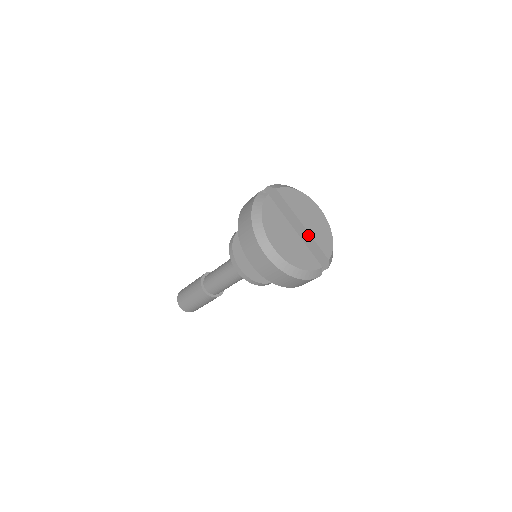
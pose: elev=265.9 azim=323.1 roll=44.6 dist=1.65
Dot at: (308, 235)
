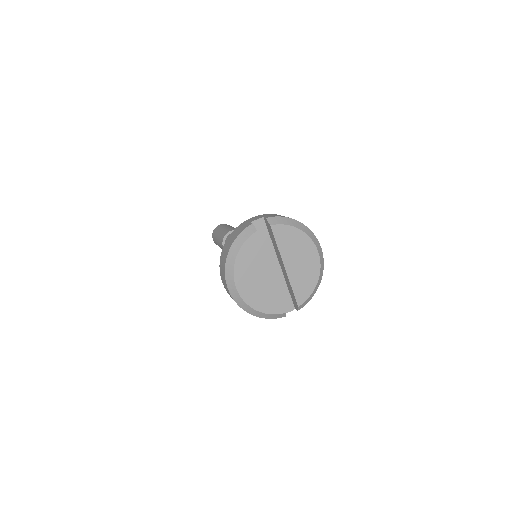
Dot at: (287, 277)
